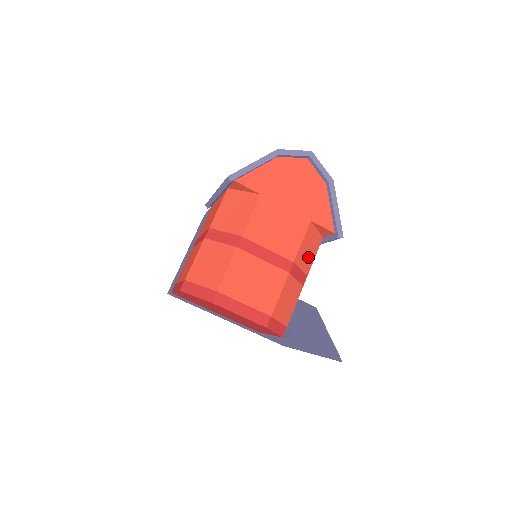
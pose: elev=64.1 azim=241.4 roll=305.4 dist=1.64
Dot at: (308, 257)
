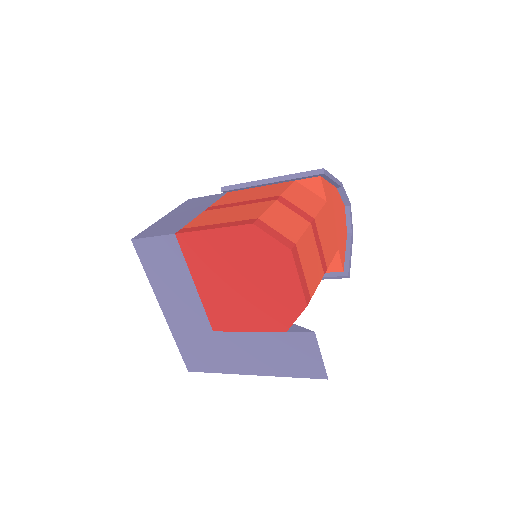
Dot at: occluded
